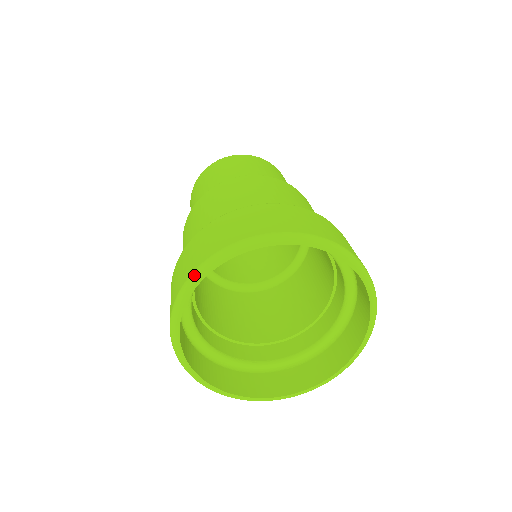
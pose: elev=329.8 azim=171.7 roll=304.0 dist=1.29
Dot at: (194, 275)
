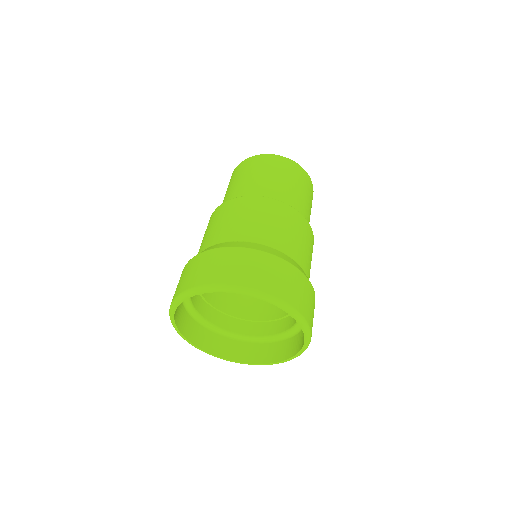
Dot at: (211, 287)
